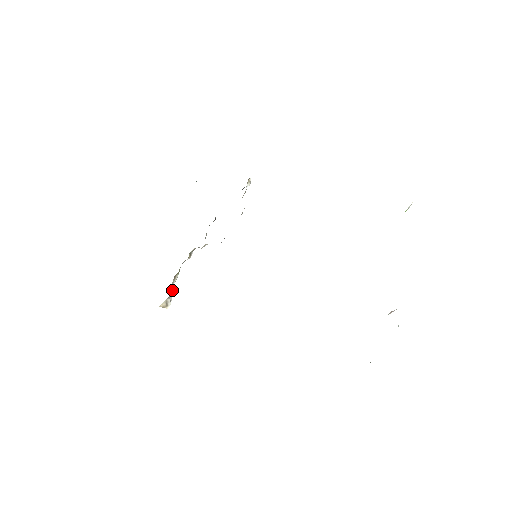
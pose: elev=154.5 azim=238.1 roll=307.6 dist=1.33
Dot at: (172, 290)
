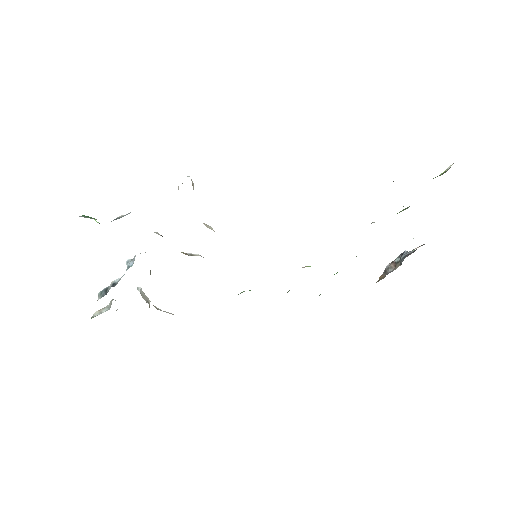
Dot at: (141, 292)
